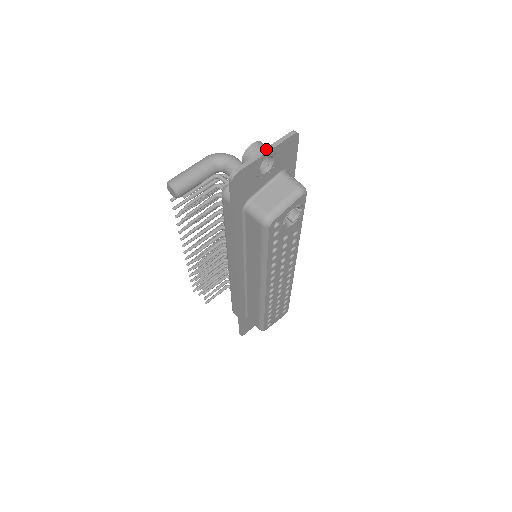
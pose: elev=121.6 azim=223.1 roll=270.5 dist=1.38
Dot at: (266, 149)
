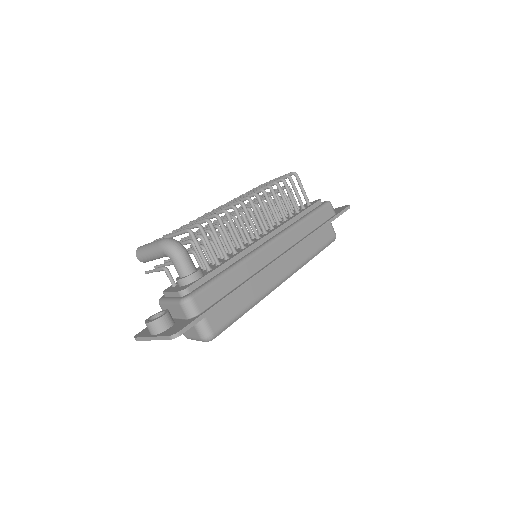
Dot at: (152, 338)
